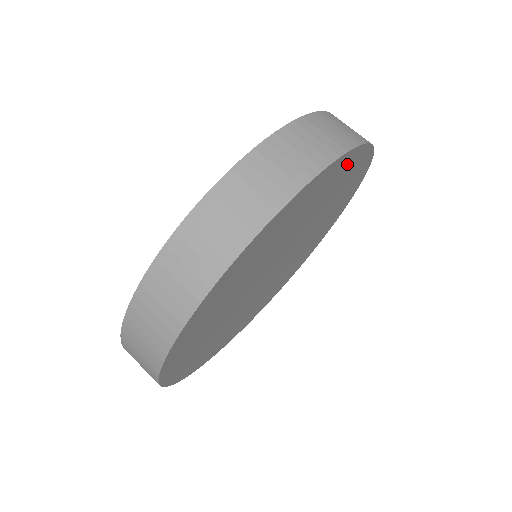
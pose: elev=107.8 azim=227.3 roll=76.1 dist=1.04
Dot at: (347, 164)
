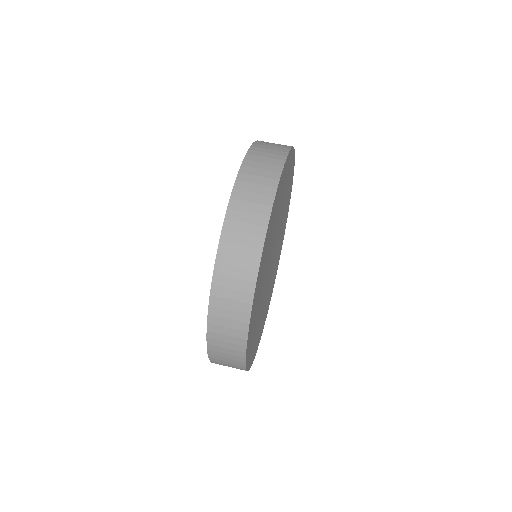
Dot at: (291, 180)
